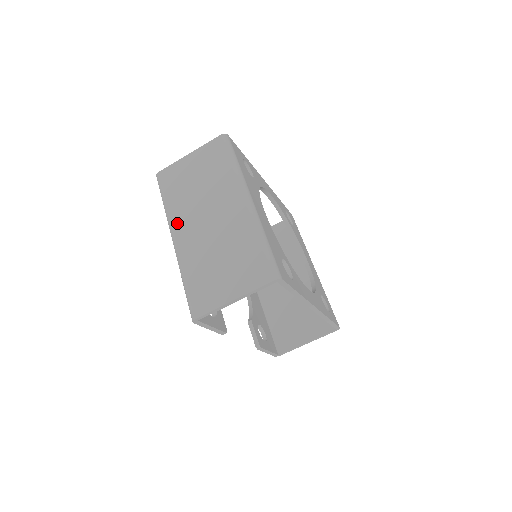
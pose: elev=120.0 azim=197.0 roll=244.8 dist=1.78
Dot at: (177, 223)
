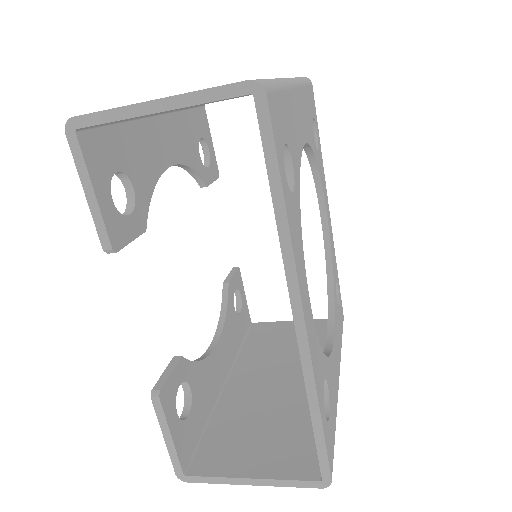
Dot at: occluded
